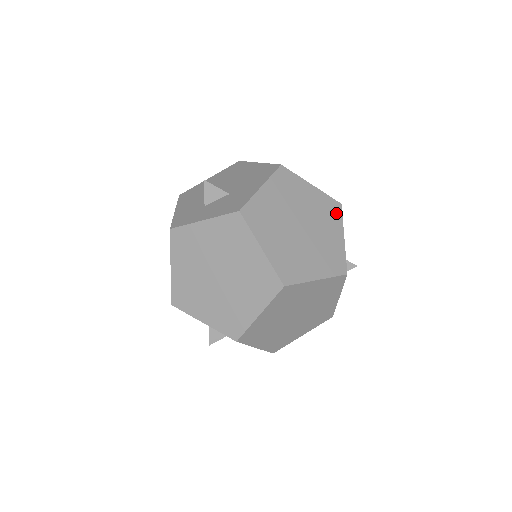
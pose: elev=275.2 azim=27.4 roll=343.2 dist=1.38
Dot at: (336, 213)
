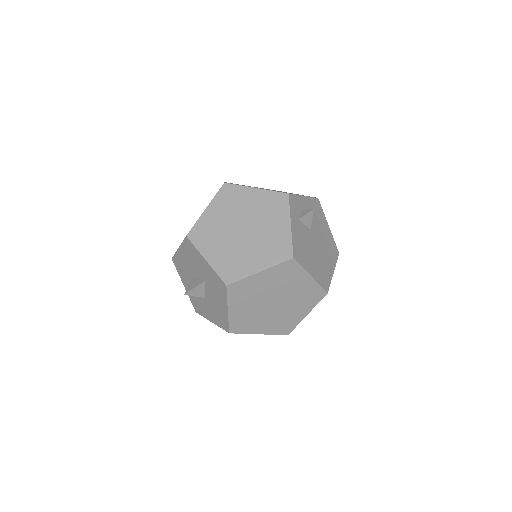
Dot at: occluded
